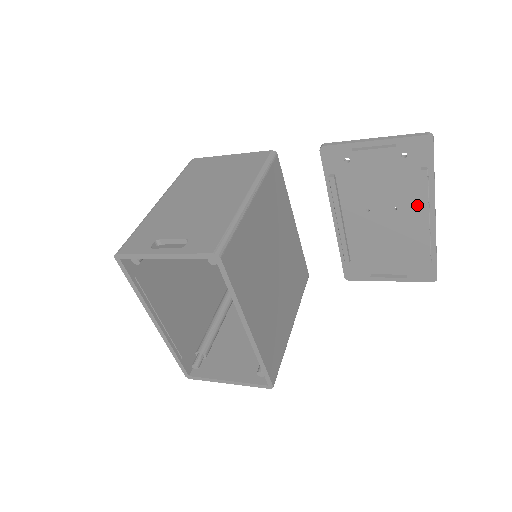
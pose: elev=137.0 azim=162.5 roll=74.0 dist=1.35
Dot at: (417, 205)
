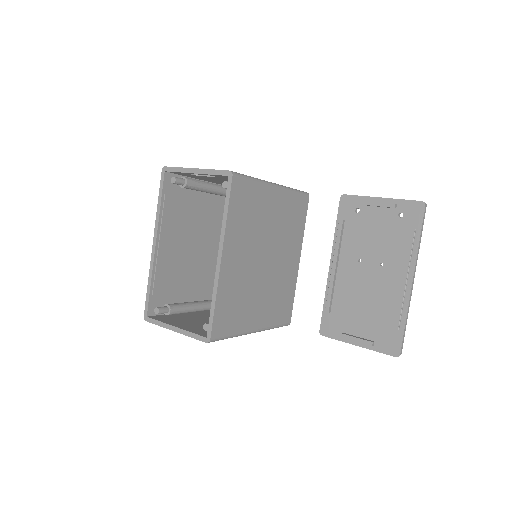
Dot at: (400, 265)
